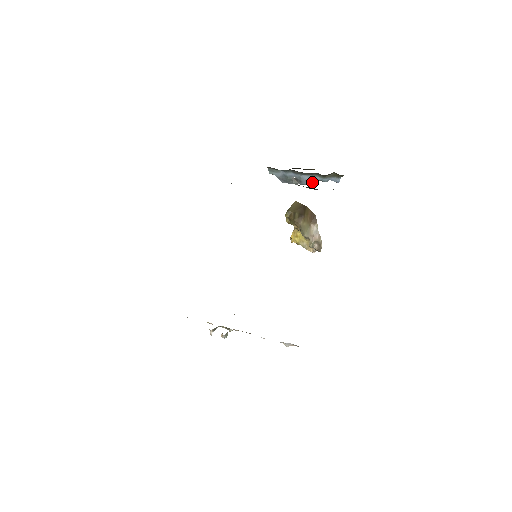
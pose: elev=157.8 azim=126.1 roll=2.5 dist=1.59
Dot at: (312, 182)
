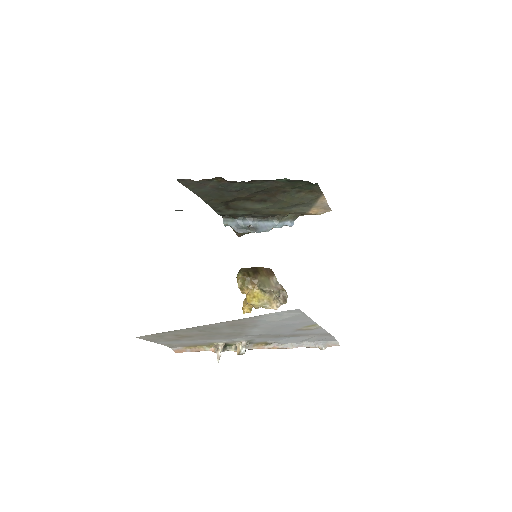
Dot at: (268, 228)
